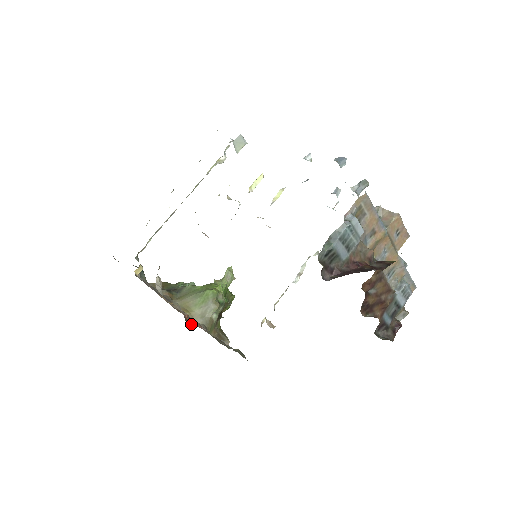
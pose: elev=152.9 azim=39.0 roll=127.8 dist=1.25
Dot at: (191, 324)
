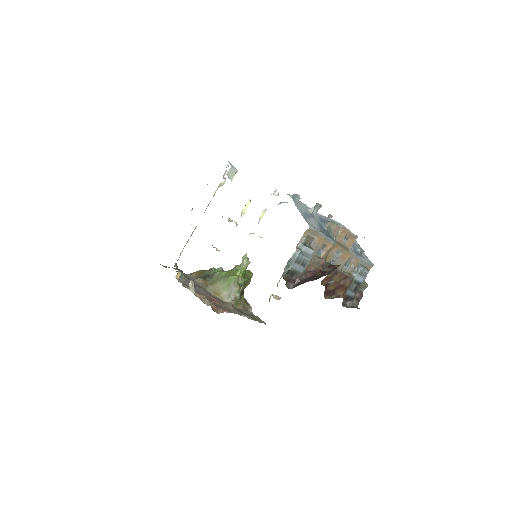
Dot at: (217, 311)
